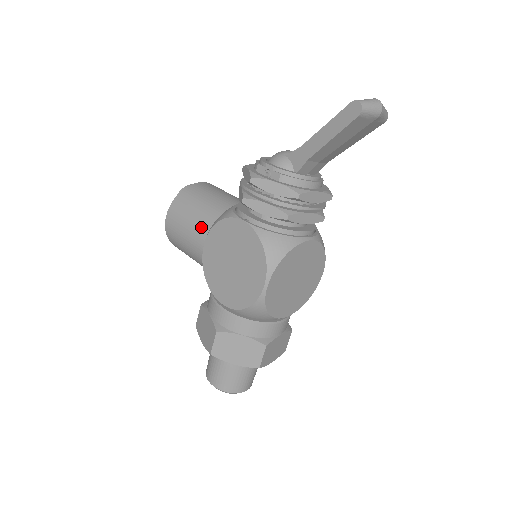
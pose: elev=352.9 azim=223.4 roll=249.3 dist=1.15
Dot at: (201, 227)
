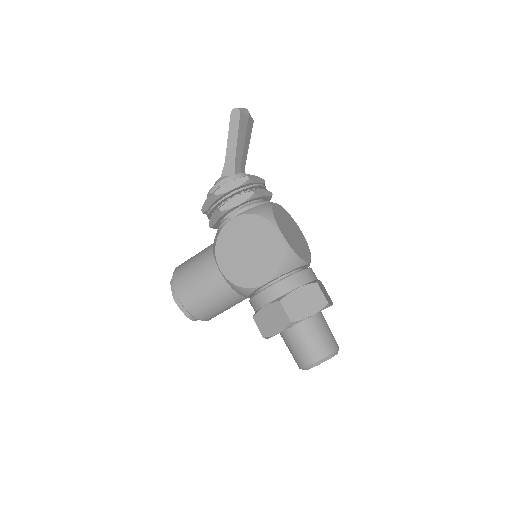
Dot at: (207, 265)
